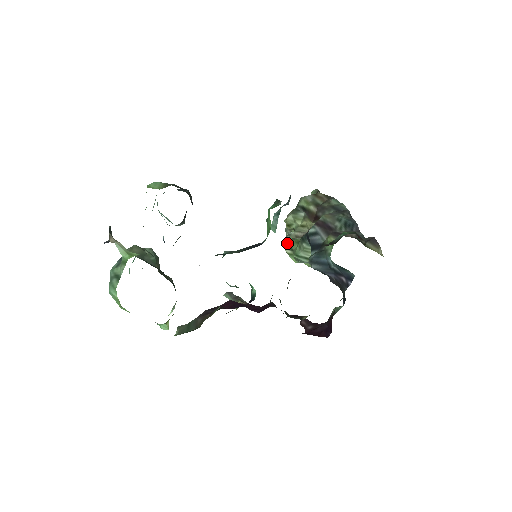
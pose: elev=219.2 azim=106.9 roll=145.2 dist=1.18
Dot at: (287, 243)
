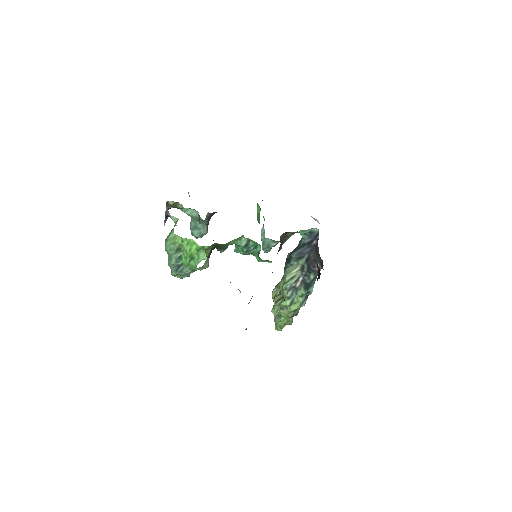
Dot at: (277, 298)
